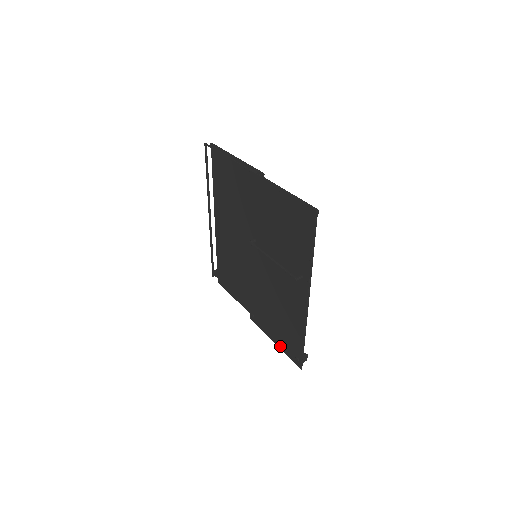
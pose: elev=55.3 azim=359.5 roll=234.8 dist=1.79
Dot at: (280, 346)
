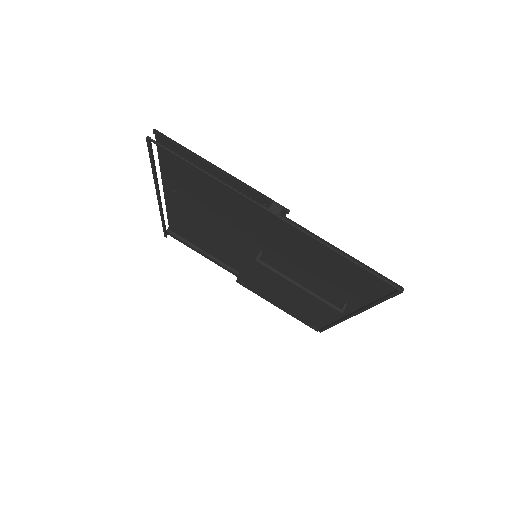
Dot at: (287, 312)
